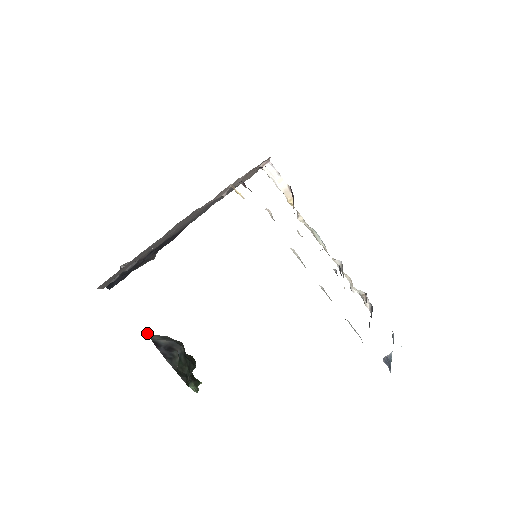
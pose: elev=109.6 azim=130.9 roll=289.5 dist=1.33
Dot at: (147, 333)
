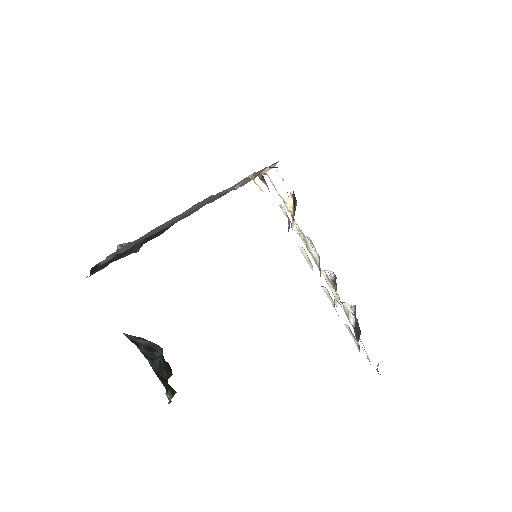
Dot at: occluded
